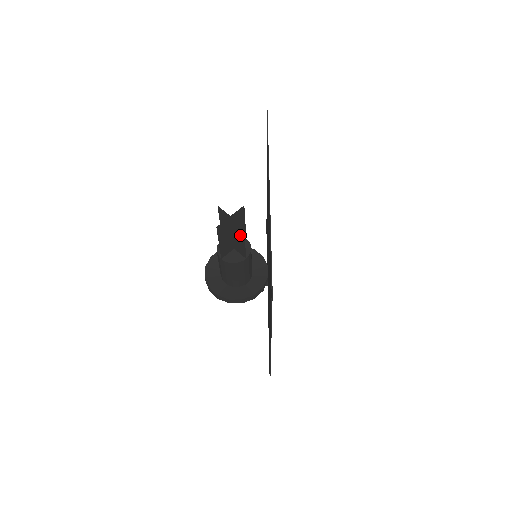
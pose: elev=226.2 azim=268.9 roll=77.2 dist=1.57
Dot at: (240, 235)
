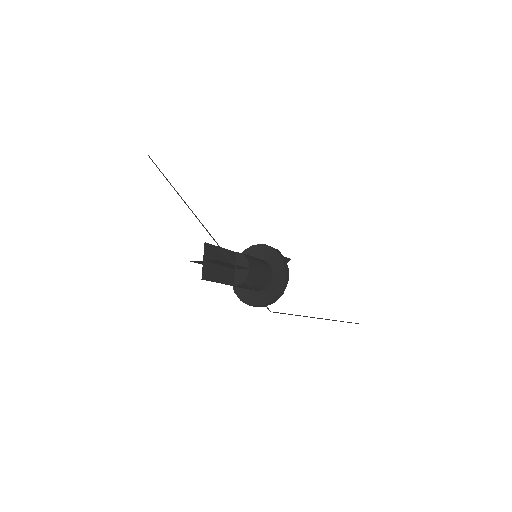
Dot at: (225, 264)
